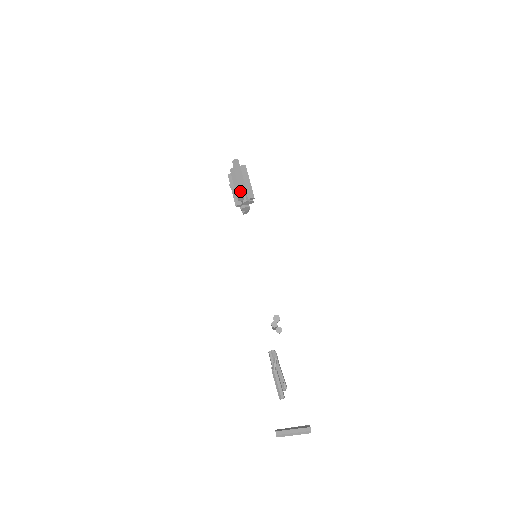
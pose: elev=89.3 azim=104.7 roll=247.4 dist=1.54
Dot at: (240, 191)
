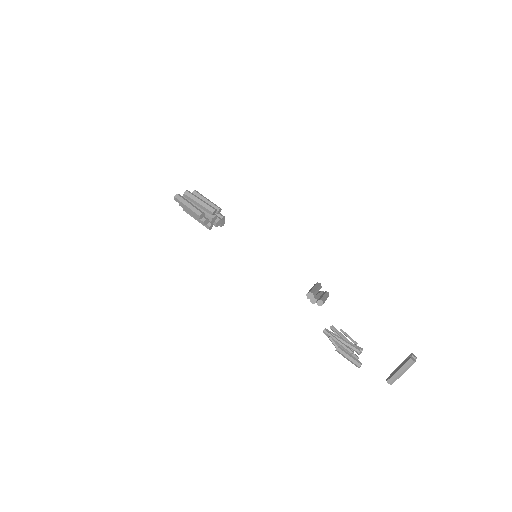
Dot at: (199, 219)
